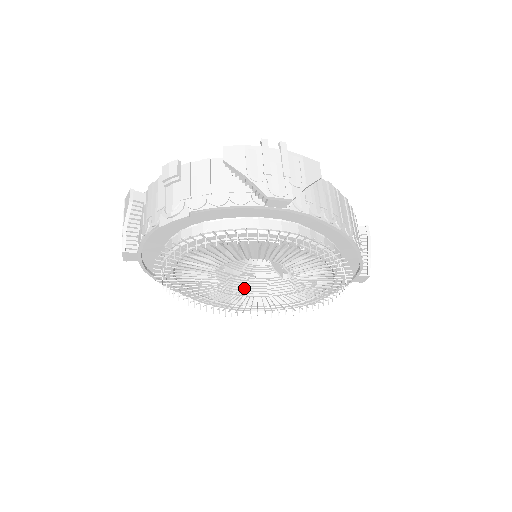
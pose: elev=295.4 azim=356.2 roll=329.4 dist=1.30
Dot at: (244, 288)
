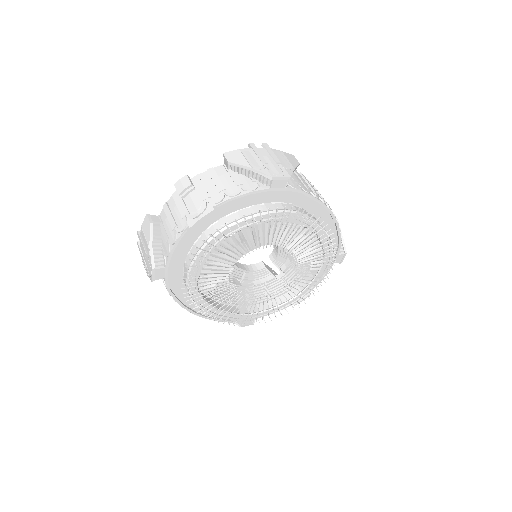
Dot at: (246, 298)
